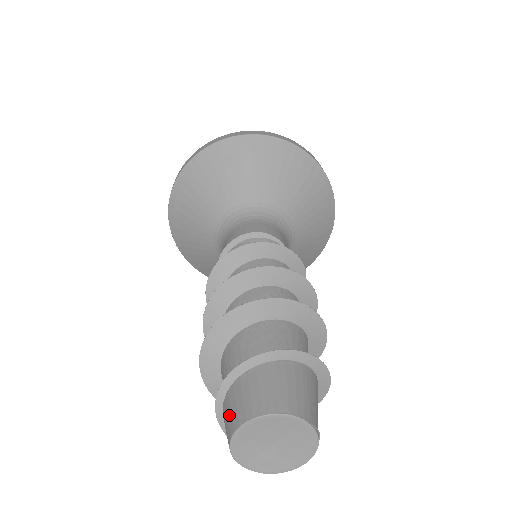
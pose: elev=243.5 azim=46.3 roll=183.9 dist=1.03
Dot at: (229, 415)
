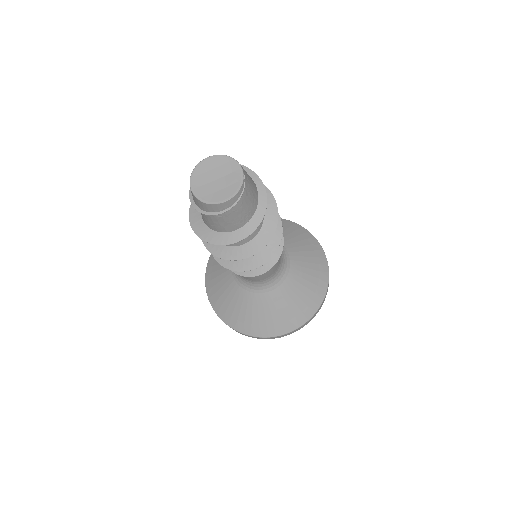
Dot at: occluded
